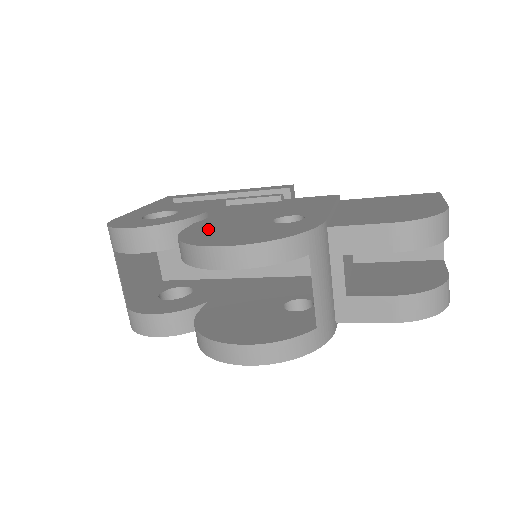
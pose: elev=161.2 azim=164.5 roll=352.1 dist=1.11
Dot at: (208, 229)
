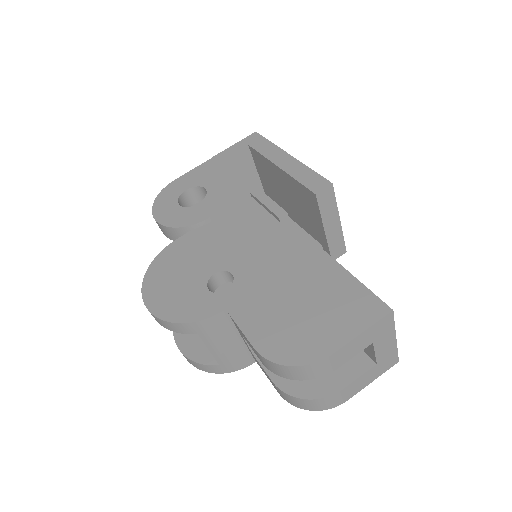
Dot at: (179, 255)
